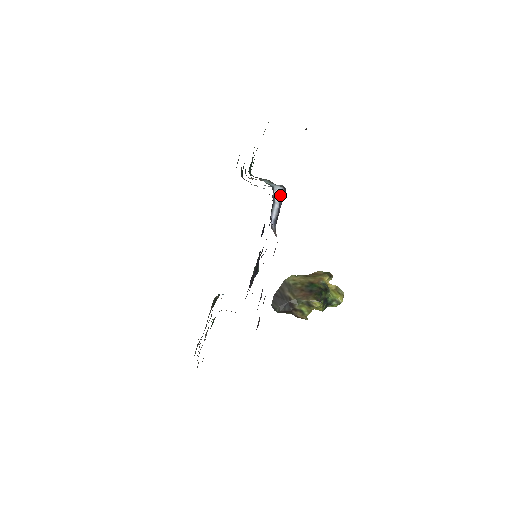
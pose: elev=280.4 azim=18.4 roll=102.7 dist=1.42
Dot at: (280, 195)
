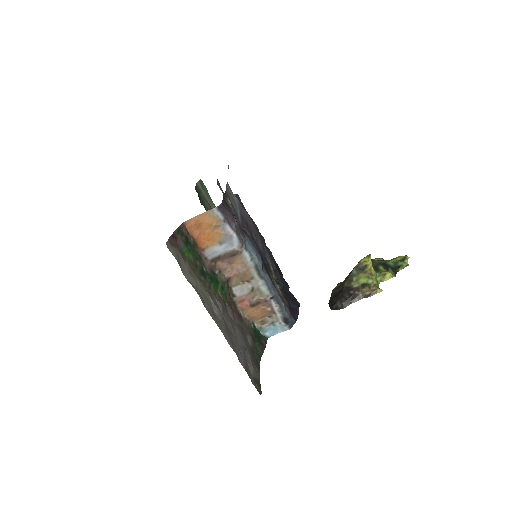
Dot at: occluded
